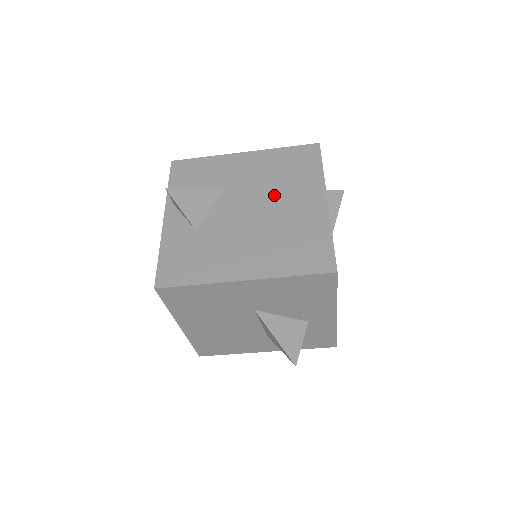
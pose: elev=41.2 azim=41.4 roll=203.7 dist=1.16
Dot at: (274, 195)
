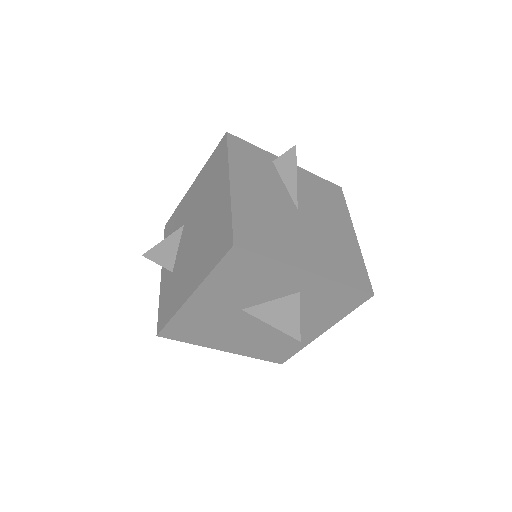
Dot at: (204, 206)
